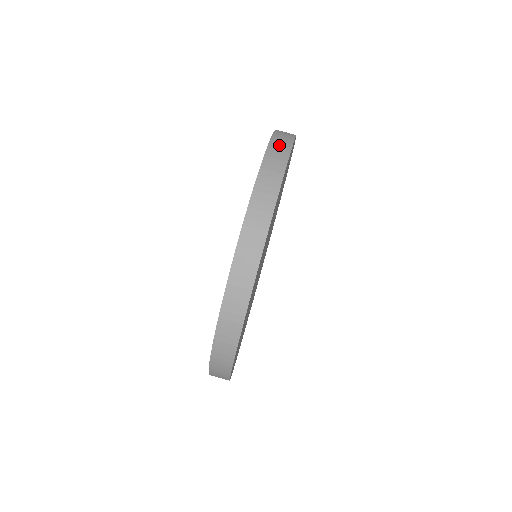
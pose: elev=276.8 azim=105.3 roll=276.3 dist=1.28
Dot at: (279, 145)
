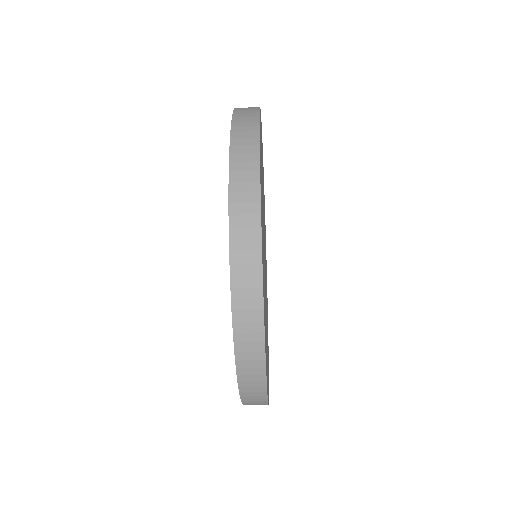
Dot at: (244, 253)
